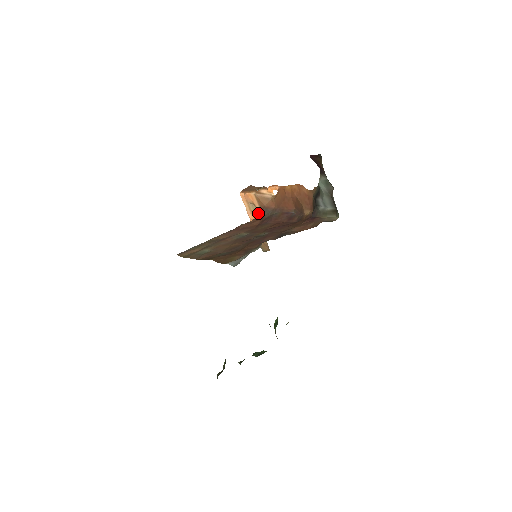
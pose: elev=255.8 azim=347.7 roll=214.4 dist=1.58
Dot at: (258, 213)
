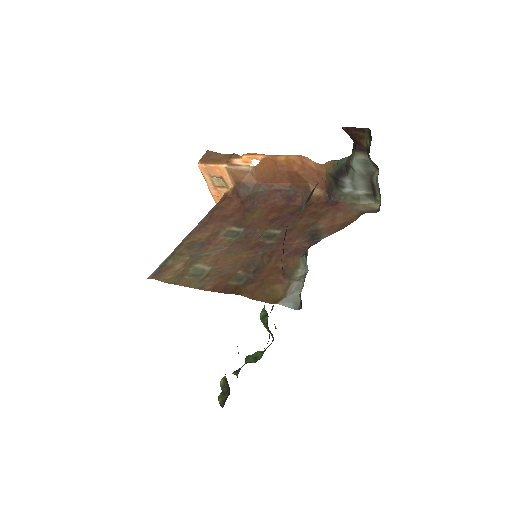
Dot at: (228, 189)
